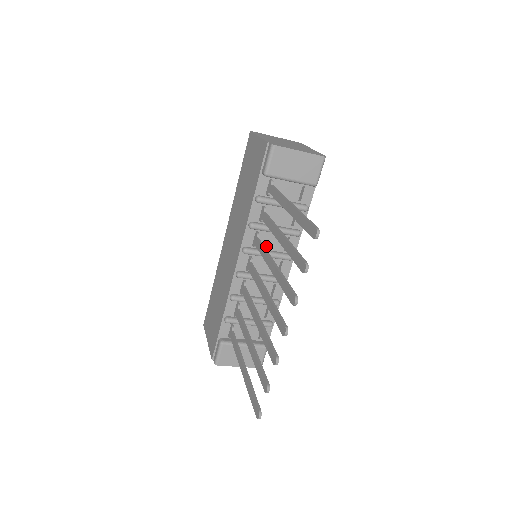
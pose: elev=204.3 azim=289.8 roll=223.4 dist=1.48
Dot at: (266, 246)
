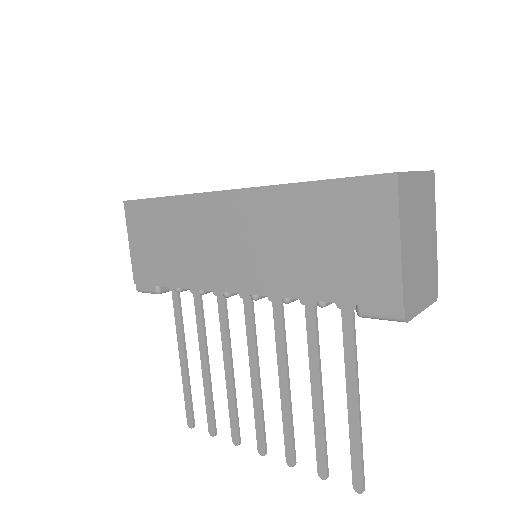
Dot at: occluded
